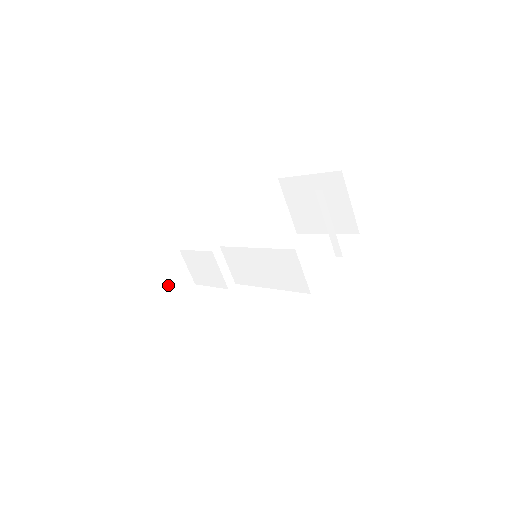
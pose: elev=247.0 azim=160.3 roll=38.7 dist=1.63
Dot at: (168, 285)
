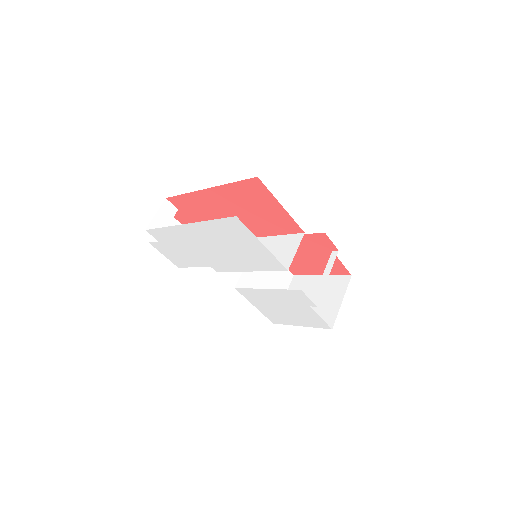
Dot at: occluded
